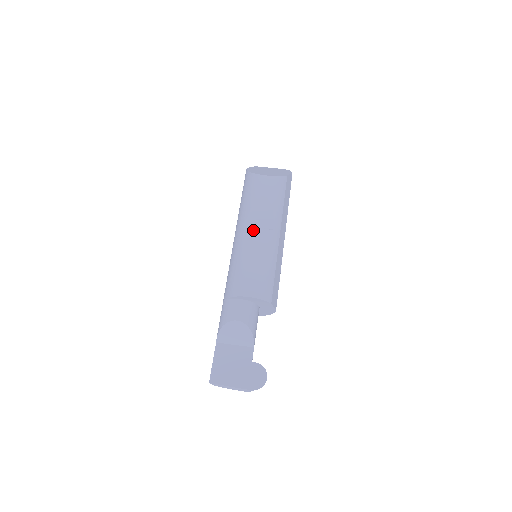
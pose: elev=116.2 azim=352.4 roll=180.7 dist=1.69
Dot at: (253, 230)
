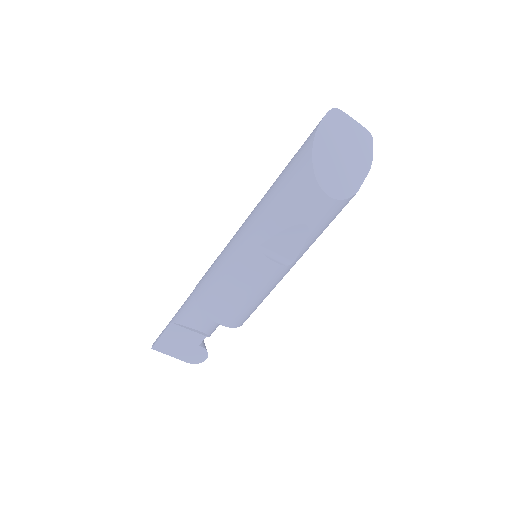
Dot at: (266, 262)
